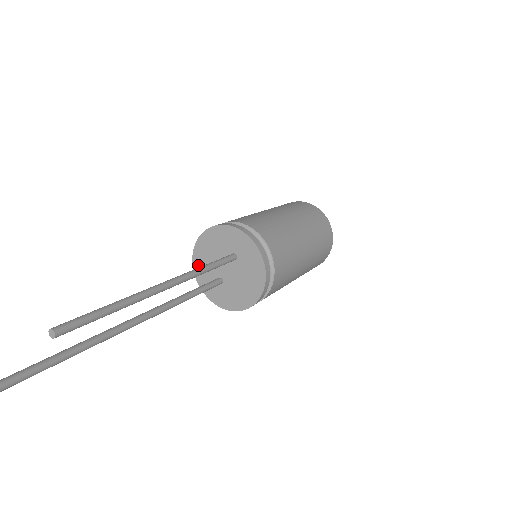
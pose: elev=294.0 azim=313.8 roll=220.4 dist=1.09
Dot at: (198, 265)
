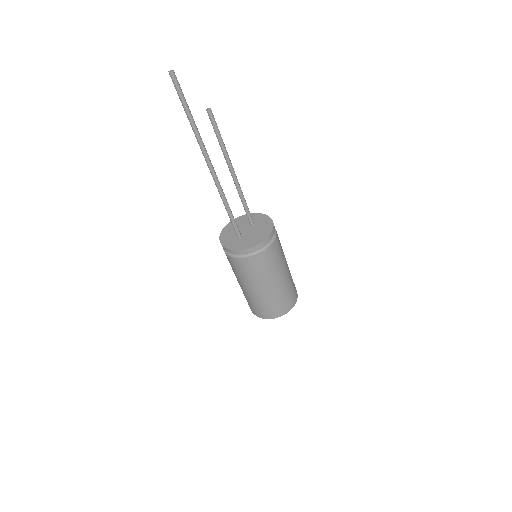
Dot at: (224, 235)
